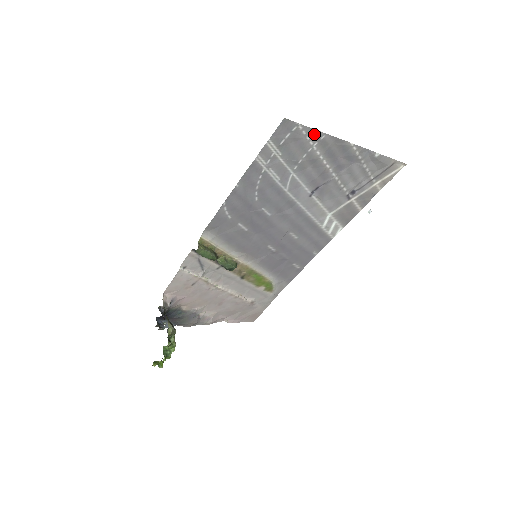
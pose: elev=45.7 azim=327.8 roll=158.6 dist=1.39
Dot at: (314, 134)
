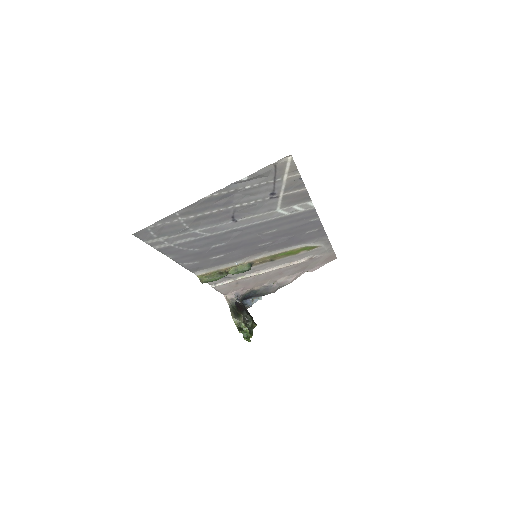
Dot at: (168, 219)
